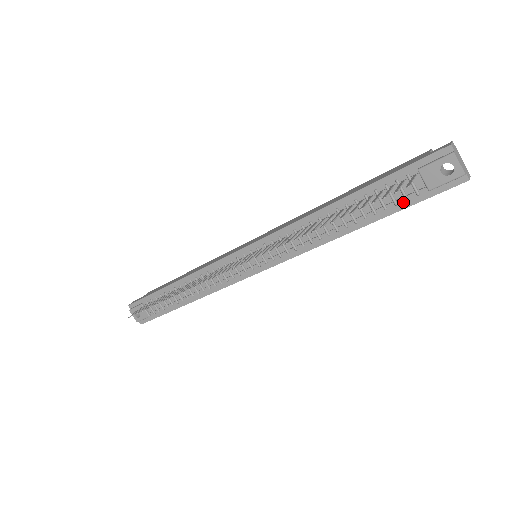
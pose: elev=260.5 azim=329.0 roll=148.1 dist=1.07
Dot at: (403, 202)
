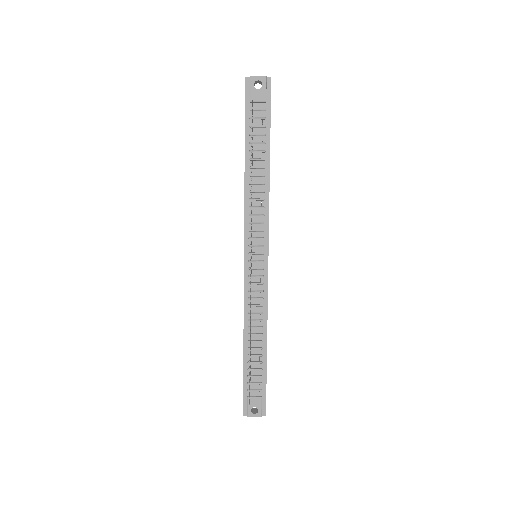
Dot at: (266, 122)
